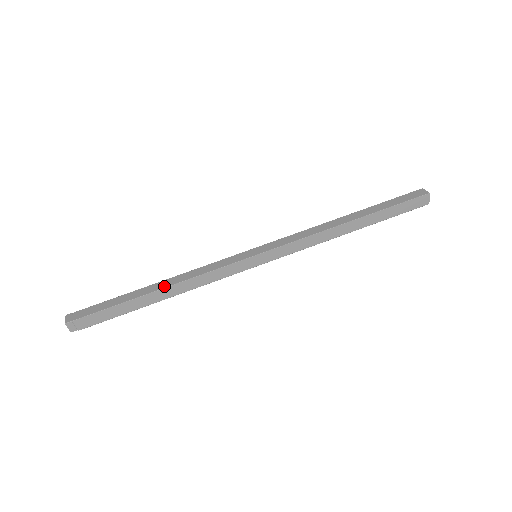
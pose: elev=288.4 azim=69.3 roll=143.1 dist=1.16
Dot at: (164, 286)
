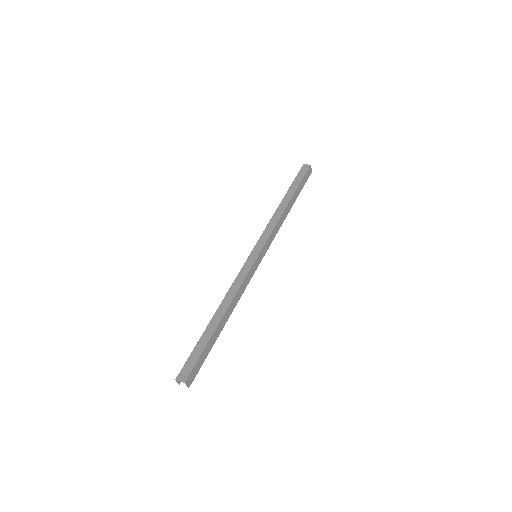
Dot at: (224, 310)
